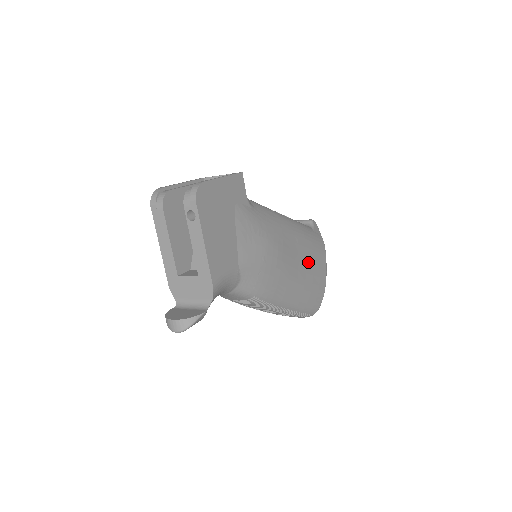
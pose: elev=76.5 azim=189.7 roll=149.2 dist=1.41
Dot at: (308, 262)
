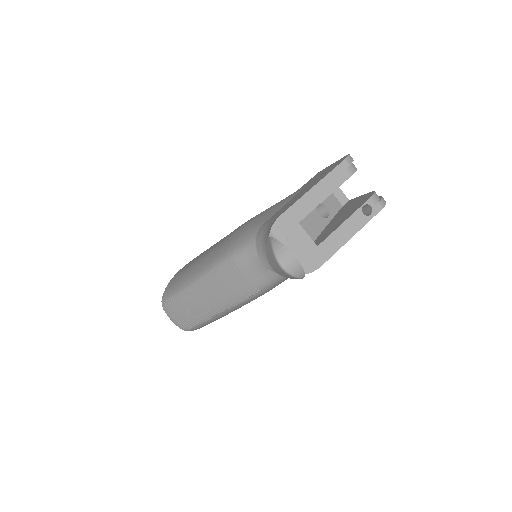
Dot at: occluded
